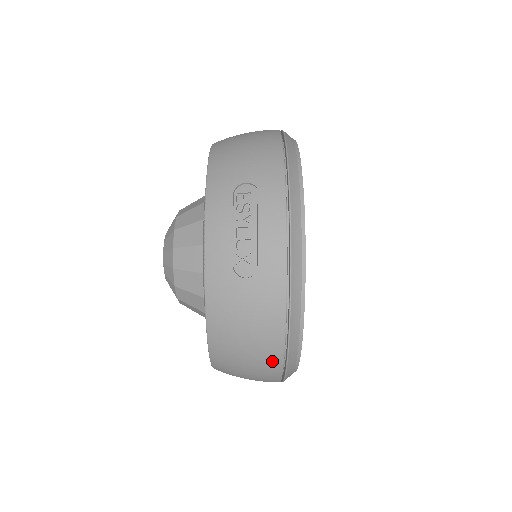
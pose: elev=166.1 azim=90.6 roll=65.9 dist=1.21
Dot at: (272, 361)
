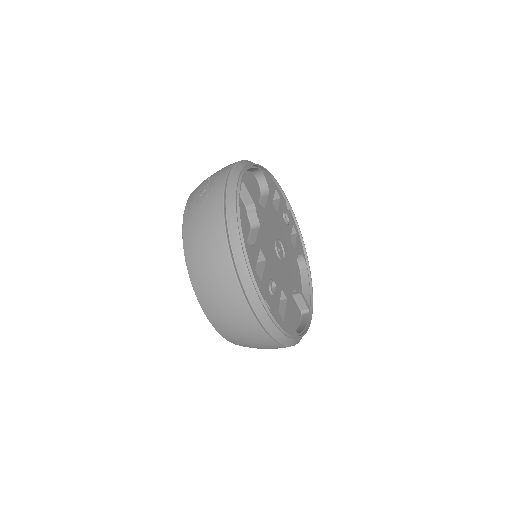
Dot at: (223, 259)
